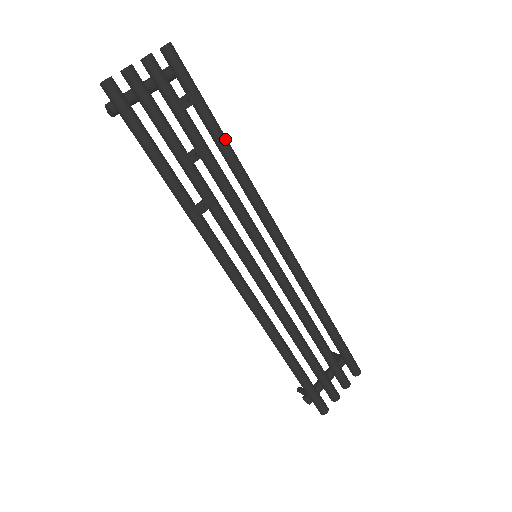
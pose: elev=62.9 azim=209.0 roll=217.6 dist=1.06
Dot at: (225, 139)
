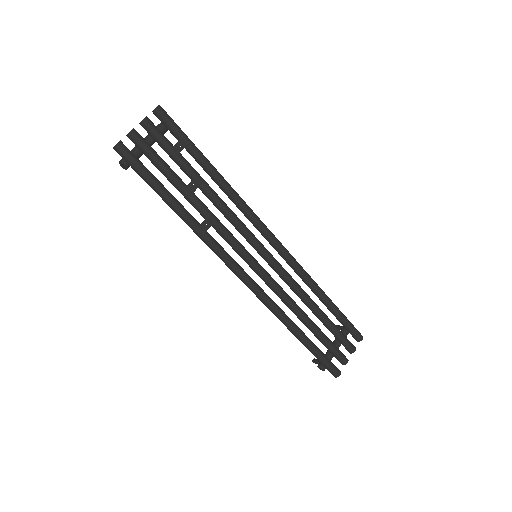
Dot at: (214, 169)
